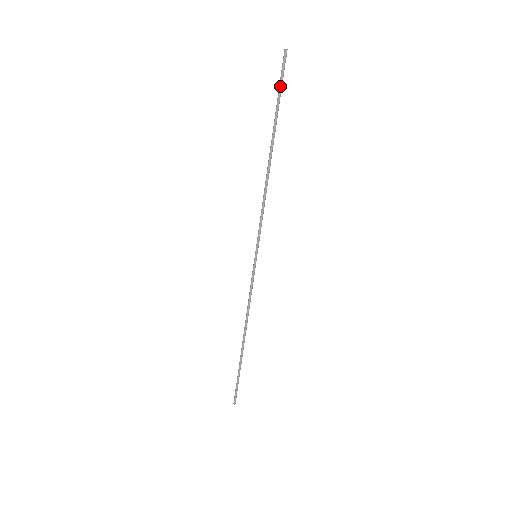
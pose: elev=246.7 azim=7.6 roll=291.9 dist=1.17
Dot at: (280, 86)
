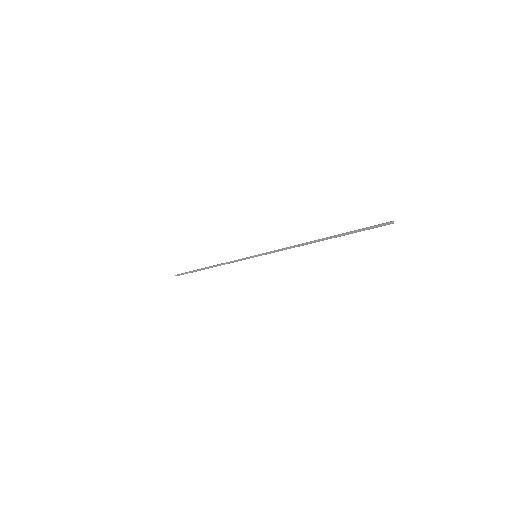
Dot at: (366, 229)
